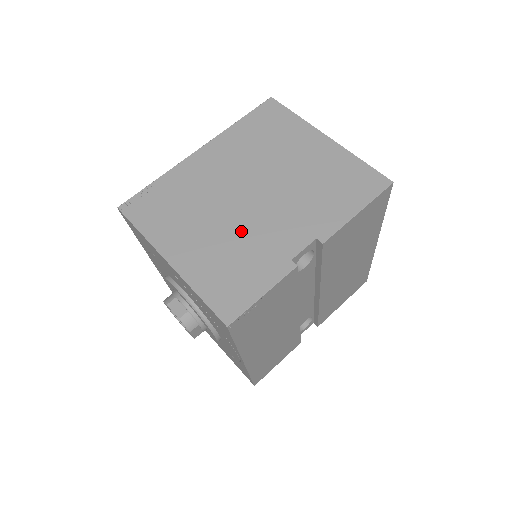
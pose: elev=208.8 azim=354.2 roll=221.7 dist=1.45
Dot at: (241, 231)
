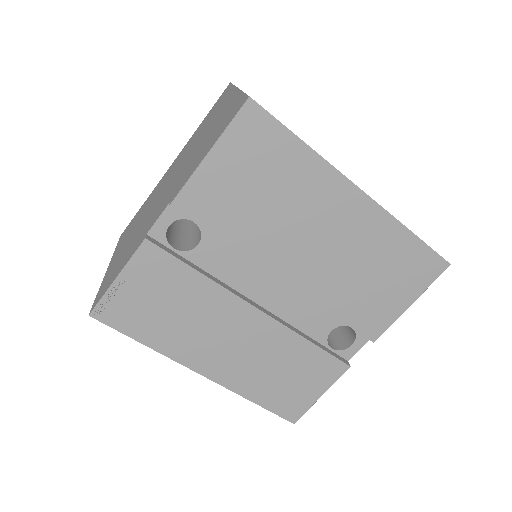
Dot at: (145, 222)
